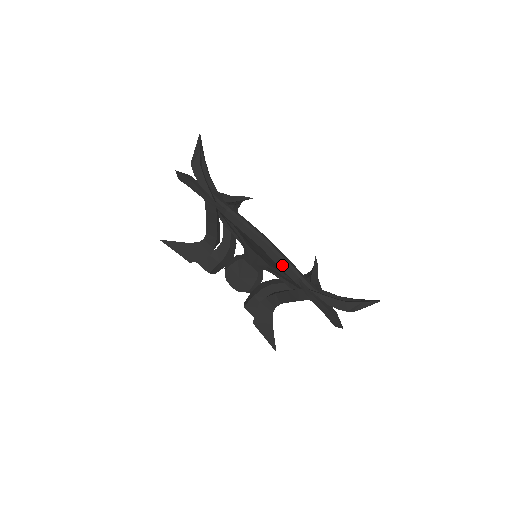
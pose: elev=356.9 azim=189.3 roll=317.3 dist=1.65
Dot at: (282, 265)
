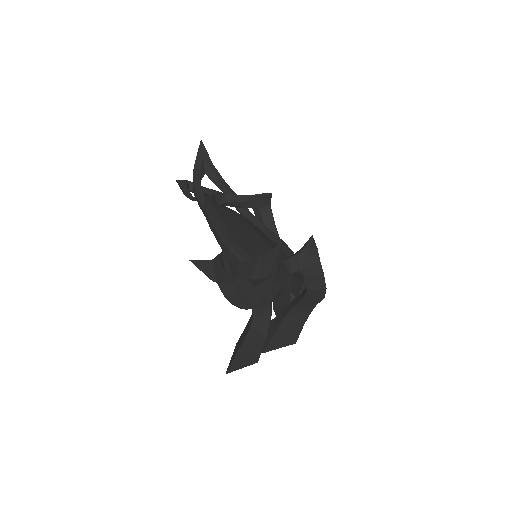
Dot at: (218, 239)
